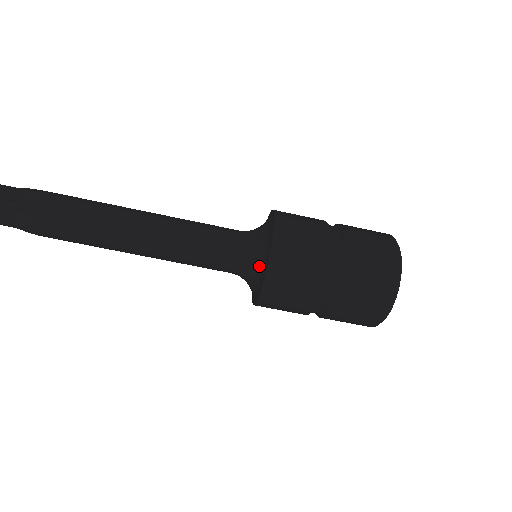
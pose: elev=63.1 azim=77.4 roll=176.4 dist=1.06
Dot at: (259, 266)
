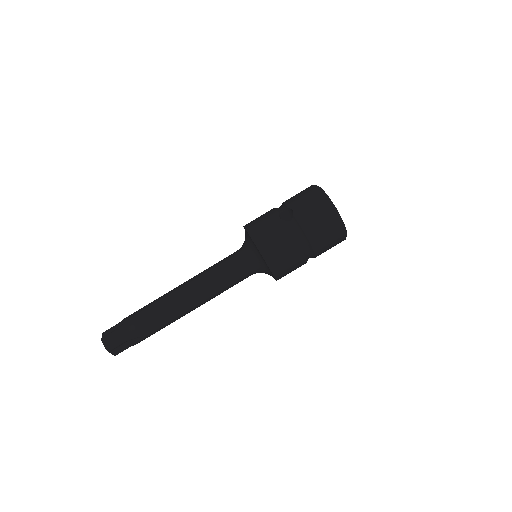
Dot at: (265, 269)
